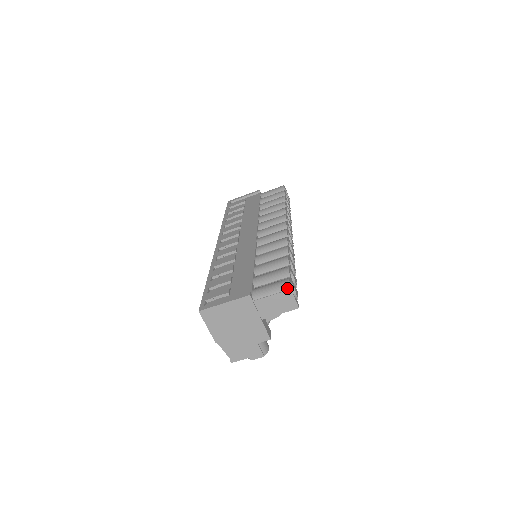
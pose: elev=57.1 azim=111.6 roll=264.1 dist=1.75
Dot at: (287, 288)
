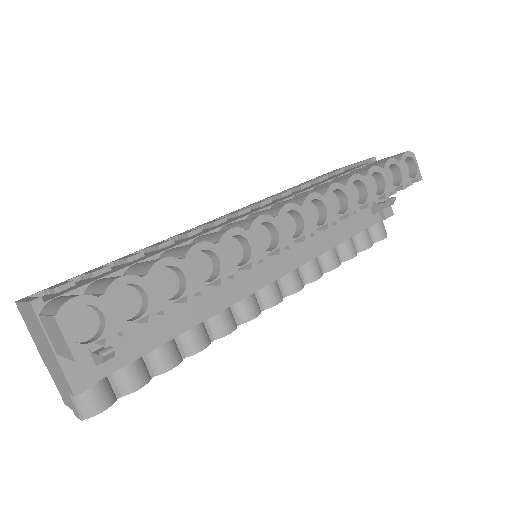
Dot at: (55, 312)
